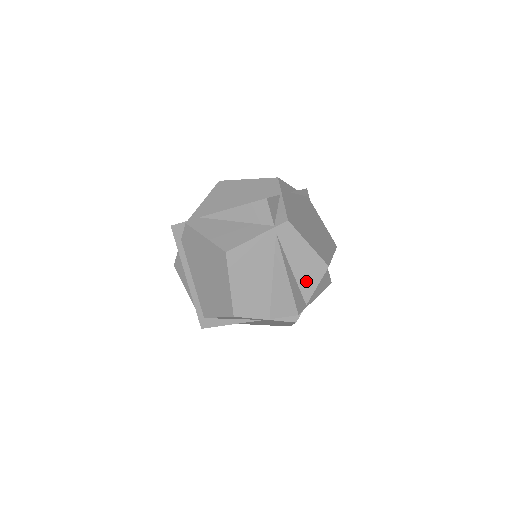
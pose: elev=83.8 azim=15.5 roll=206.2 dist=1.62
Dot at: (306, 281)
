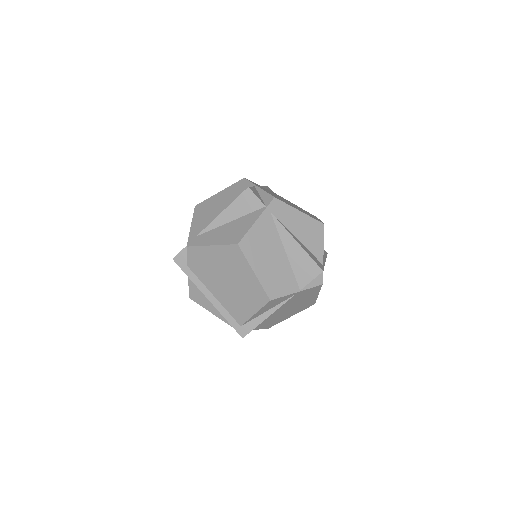
Dot at: (313, 244)
